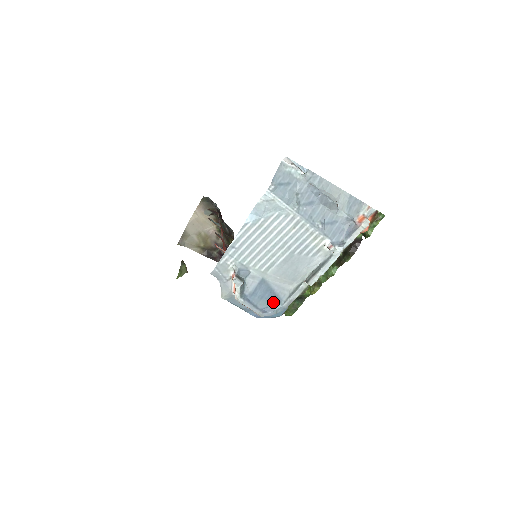
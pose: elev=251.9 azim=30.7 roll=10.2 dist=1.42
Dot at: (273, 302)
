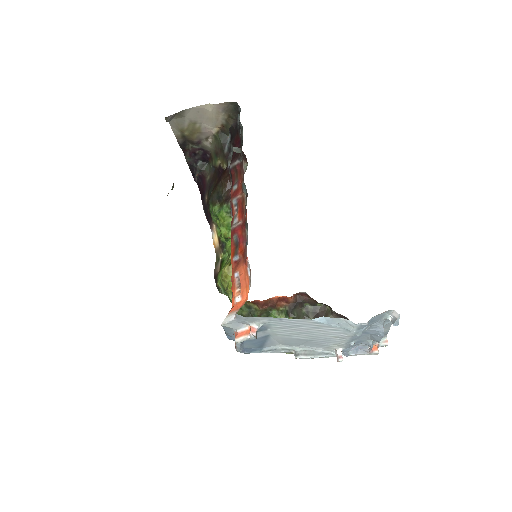
Dot at: (256, 347)
